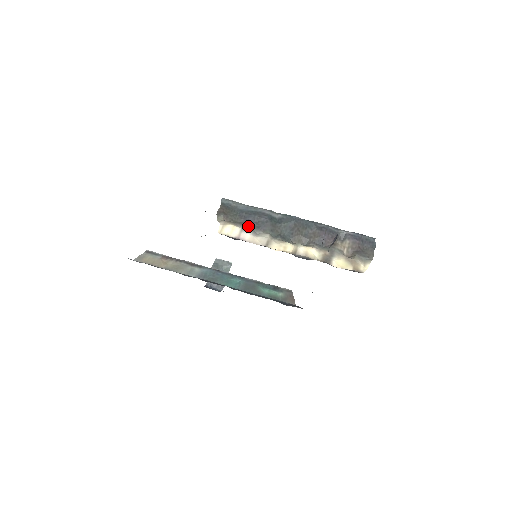
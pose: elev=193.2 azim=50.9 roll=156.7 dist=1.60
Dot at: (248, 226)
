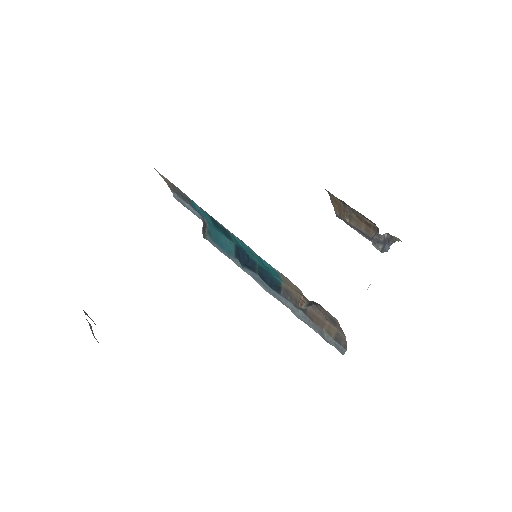
Dot at: occluded
